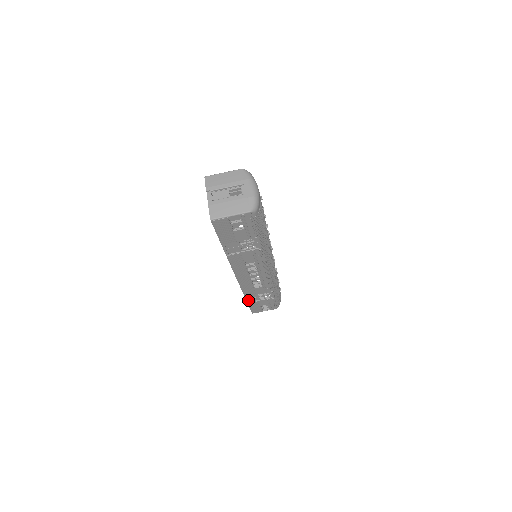
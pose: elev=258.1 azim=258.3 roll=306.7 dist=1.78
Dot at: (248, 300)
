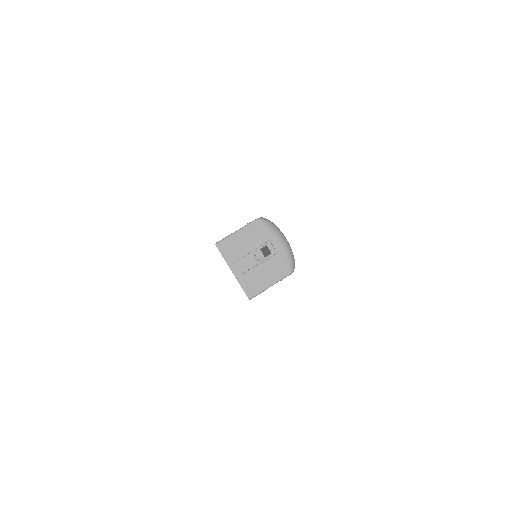
Dot at: occluded
